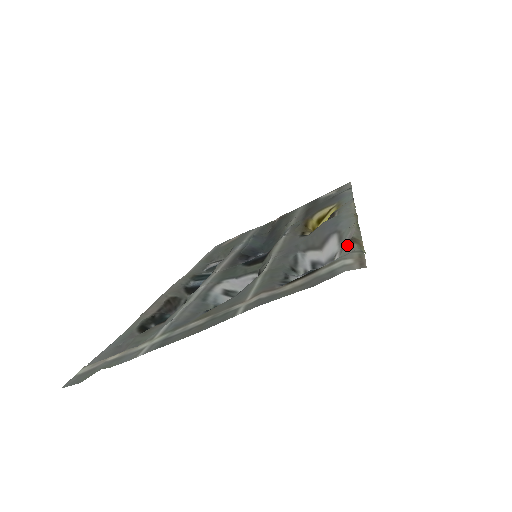
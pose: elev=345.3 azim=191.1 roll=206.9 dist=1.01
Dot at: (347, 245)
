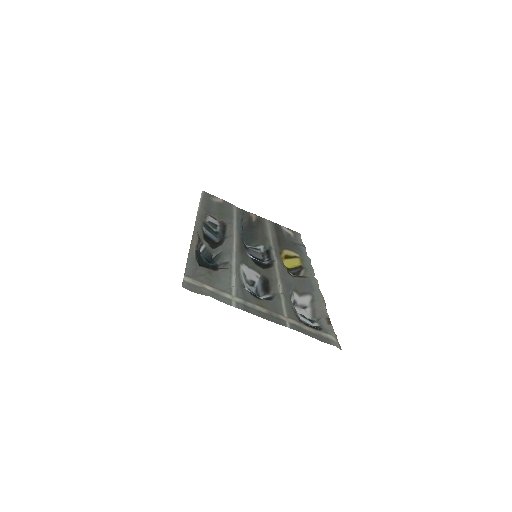
Dot at: (328, 322)
